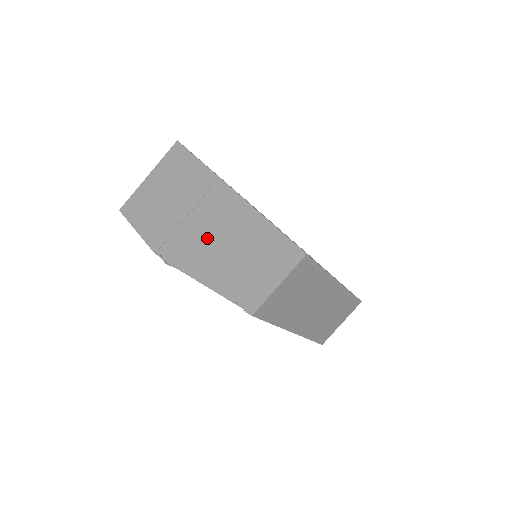
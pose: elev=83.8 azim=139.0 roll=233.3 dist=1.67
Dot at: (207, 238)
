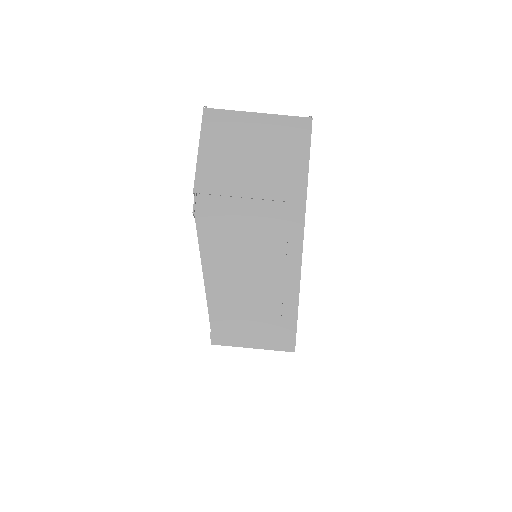
Dot at: (244, 240)
